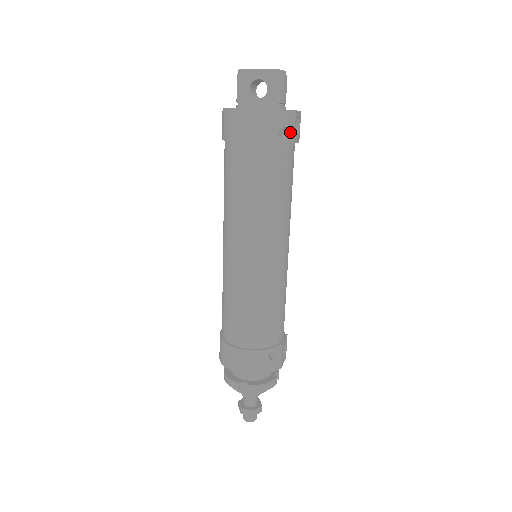
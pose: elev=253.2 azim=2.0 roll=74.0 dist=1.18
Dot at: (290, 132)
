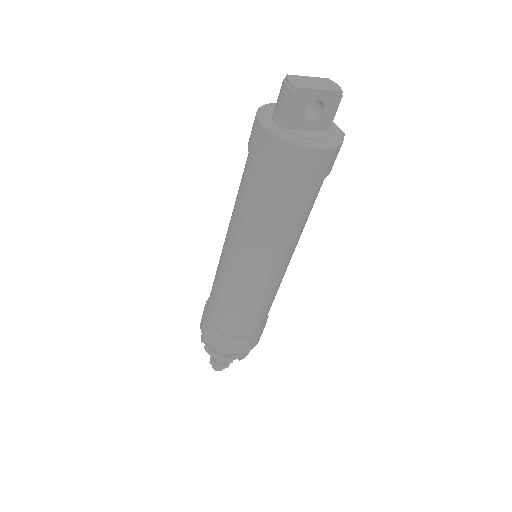
Dot at: occluded
